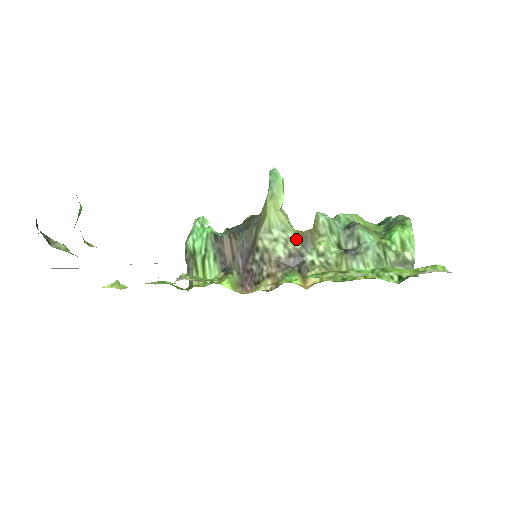
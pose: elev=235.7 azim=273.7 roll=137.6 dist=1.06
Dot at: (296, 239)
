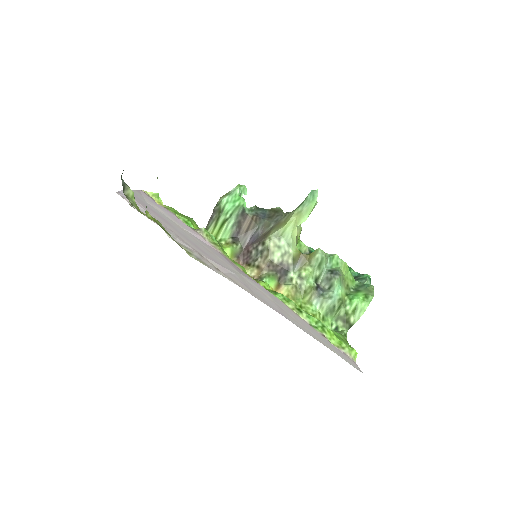
Dot at: (292, 256)
